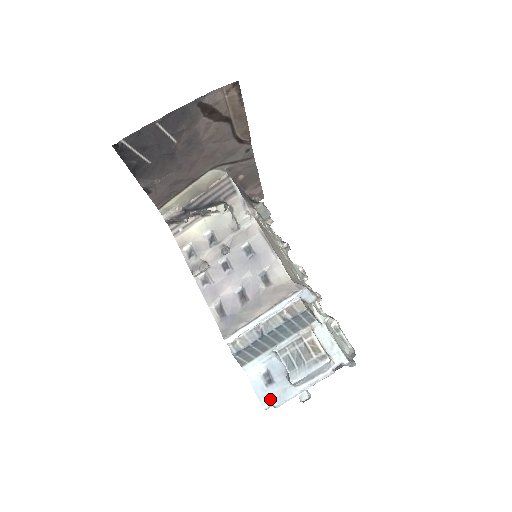
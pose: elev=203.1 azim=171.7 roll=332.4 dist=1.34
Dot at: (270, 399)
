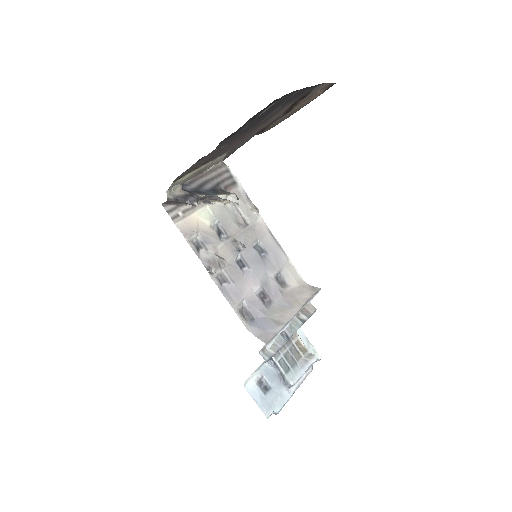
Dot at: (271, 406)
